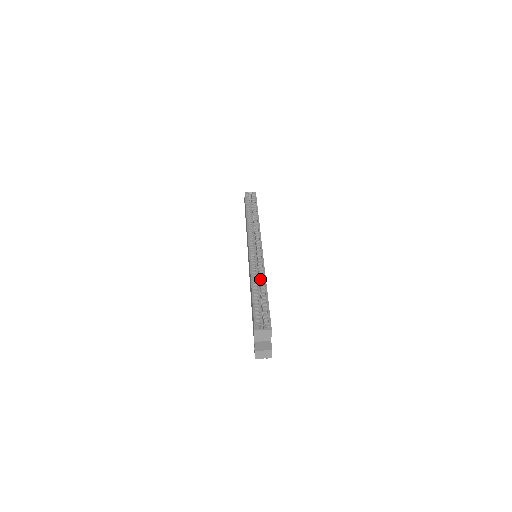
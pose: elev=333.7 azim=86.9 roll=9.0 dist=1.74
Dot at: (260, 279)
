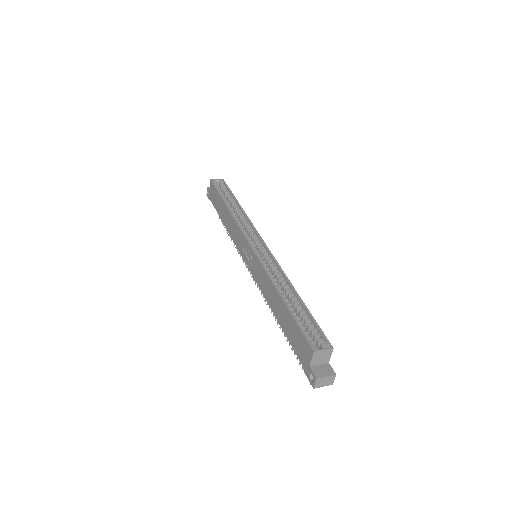
Dot at: (284, 284)
